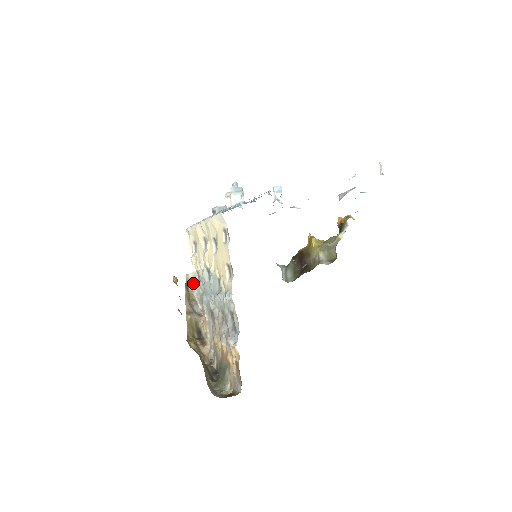
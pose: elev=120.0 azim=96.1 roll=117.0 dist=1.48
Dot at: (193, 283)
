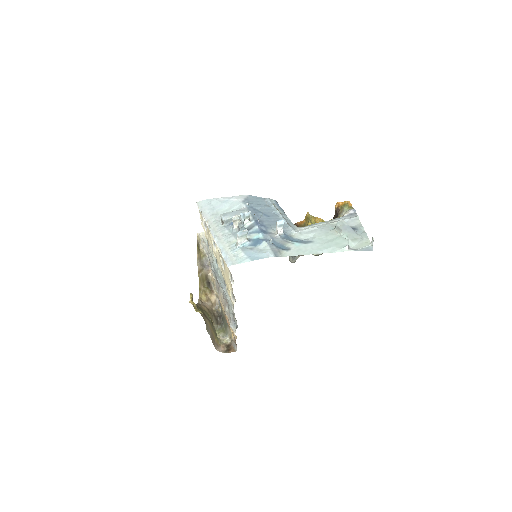
Dot at: (203, 241)
